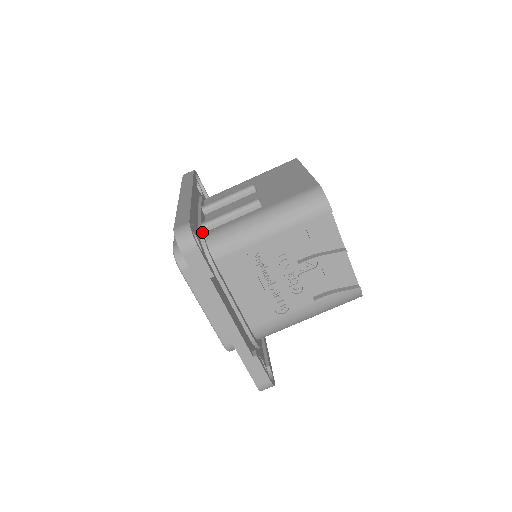
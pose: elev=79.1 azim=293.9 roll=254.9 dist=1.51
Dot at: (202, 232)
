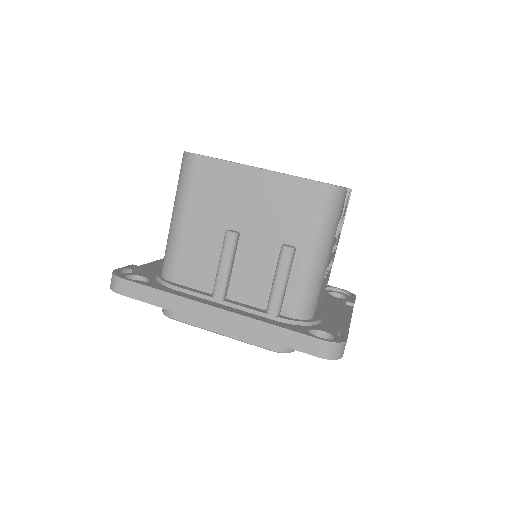
Dot at: (290, 320)
